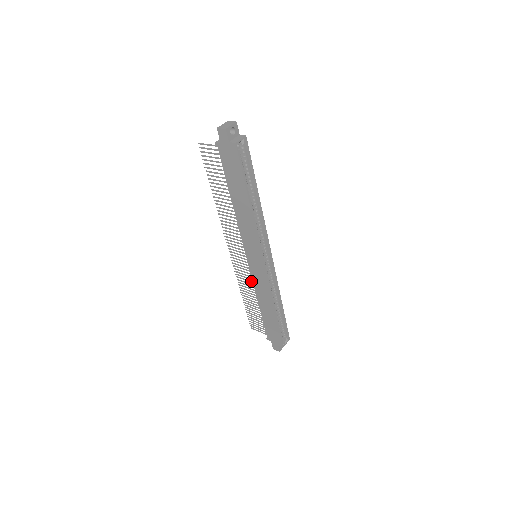
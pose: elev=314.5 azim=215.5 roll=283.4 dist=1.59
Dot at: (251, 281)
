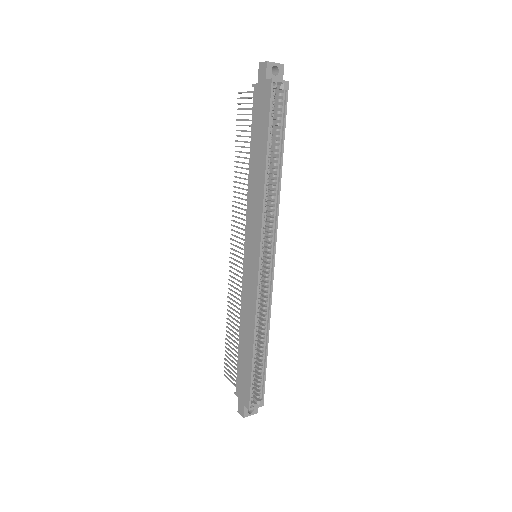
Dot at: occluded
